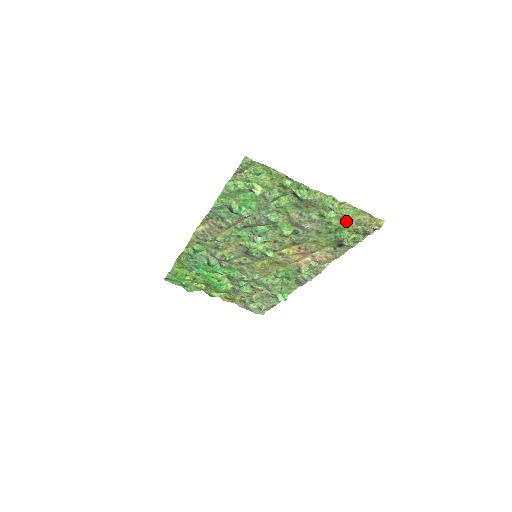
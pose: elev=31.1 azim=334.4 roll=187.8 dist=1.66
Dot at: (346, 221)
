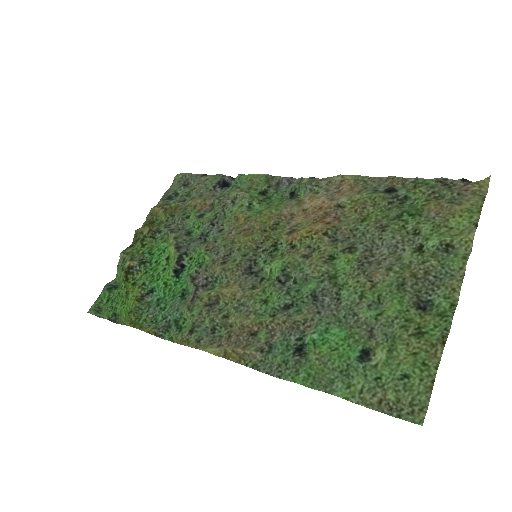
Dot at: (440, 215)
